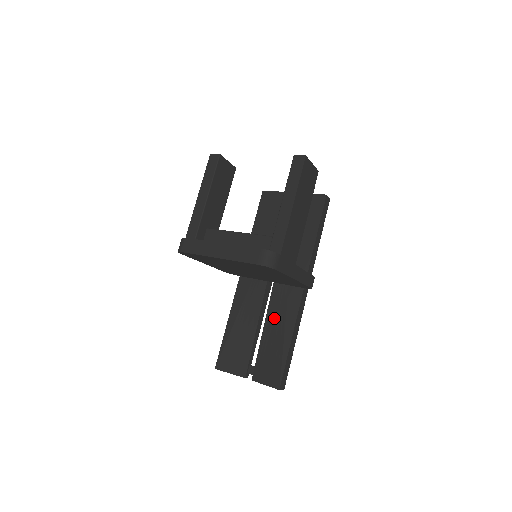
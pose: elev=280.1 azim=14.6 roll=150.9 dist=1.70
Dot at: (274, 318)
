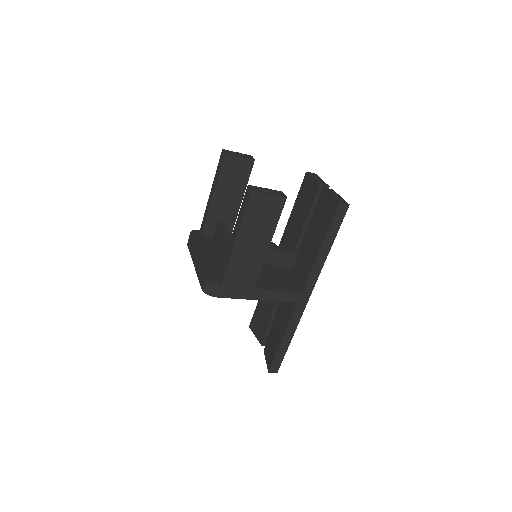
Dot at: (281, 310)
